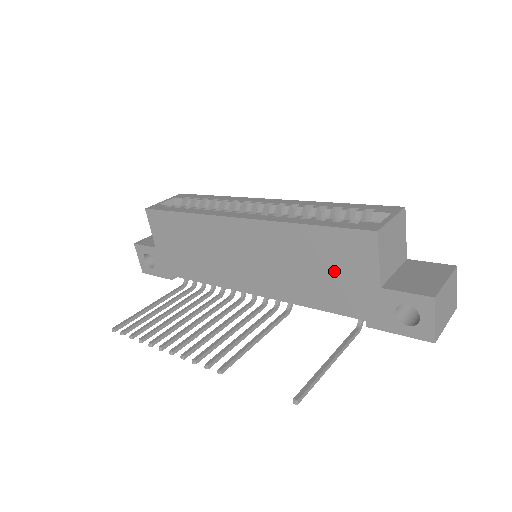
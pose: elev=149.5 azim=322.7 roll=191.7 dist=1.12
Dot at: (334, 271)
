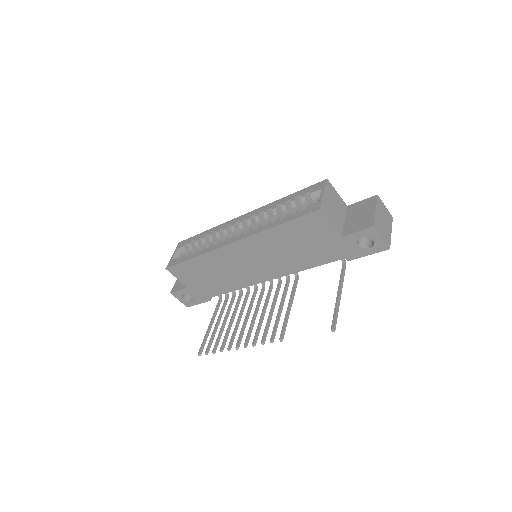
Dot at: (309, 242)
